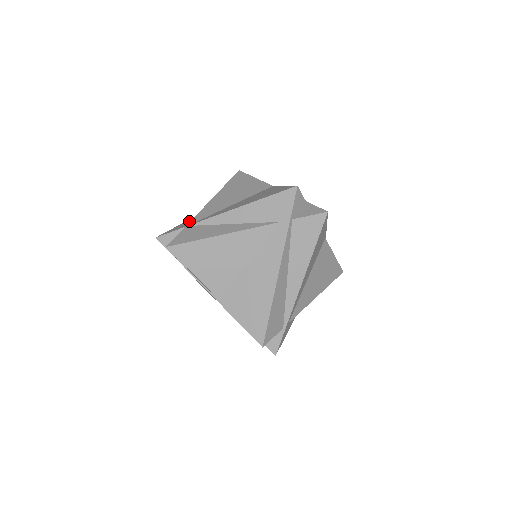
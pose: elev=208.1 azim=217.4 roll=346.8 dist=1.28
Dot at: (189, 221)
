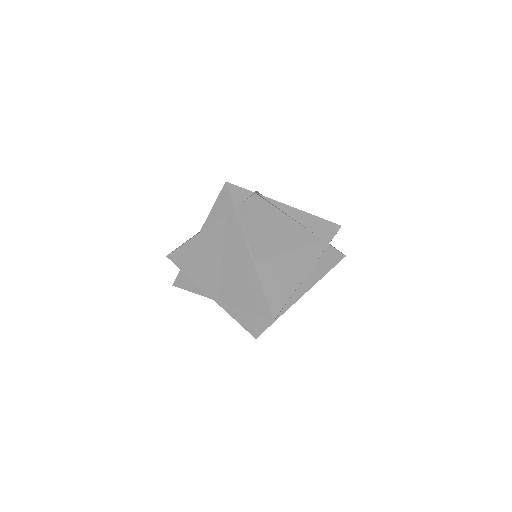
Dot at: occluded
